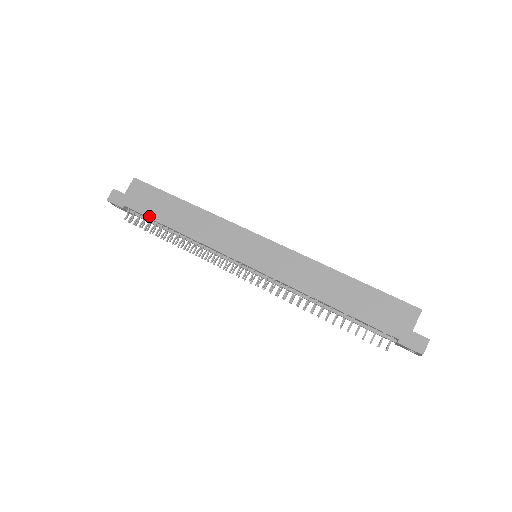
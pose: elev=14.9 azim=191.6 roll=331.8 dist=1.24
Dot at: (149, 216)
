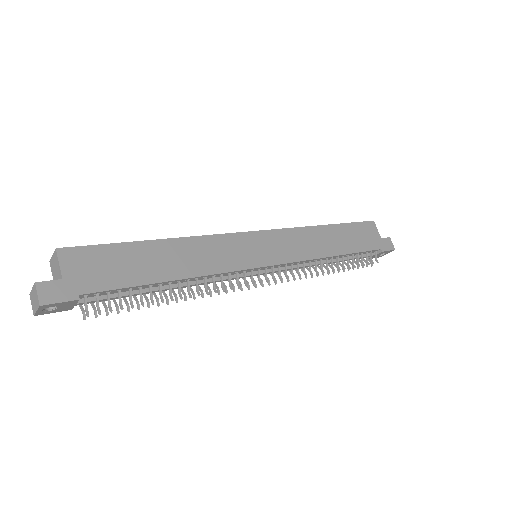
Dot at: (128, 285)
